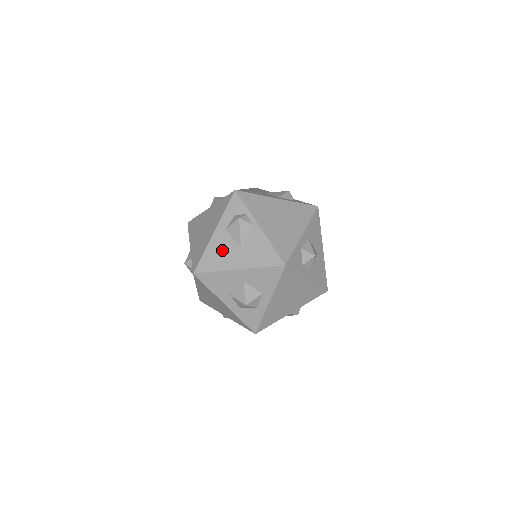
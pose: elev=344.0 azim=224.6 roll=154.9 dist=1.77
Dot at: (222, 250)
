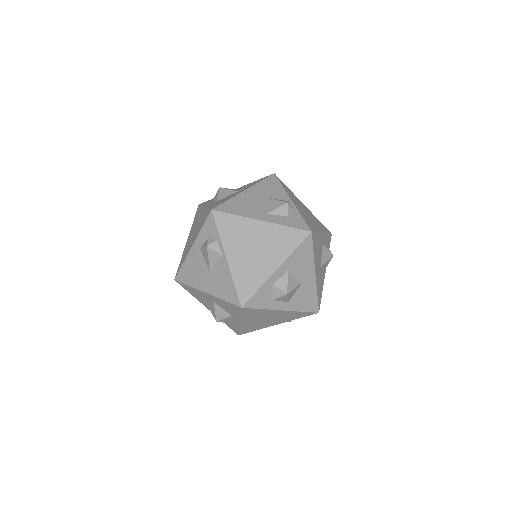
Dot at: (196, 268)
